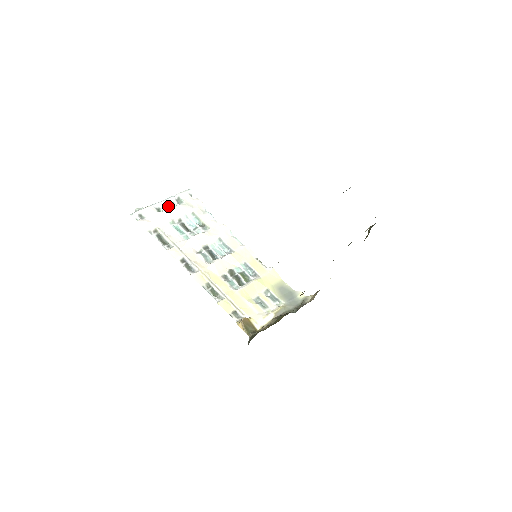
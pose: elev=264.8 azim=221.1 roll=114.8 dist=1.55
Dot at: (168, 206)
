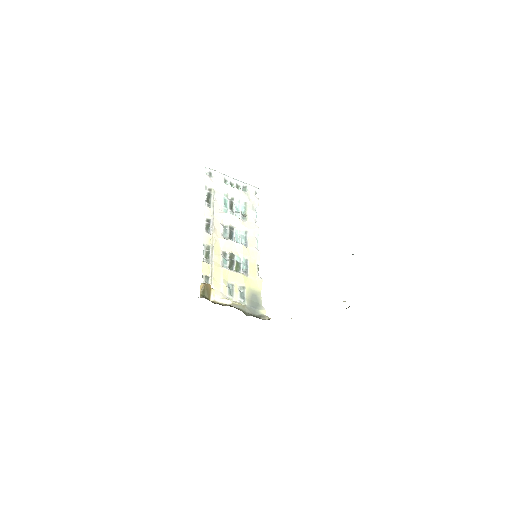
Dot at: (234, 185)
